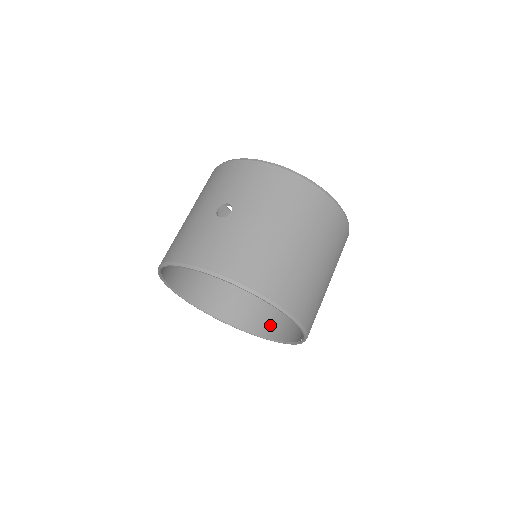
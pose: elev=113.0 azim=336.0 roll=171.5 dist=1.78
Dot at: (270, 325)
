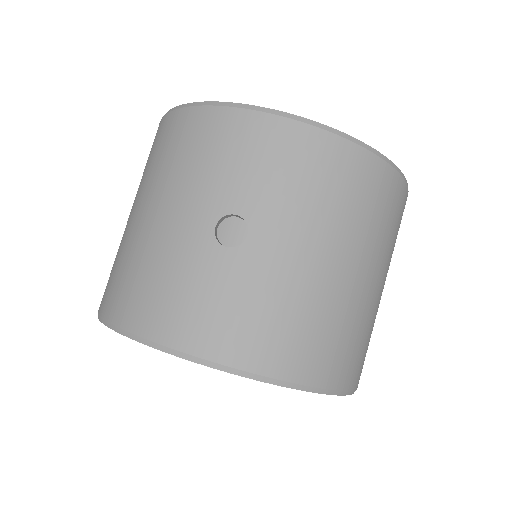
Dot at: occluded
